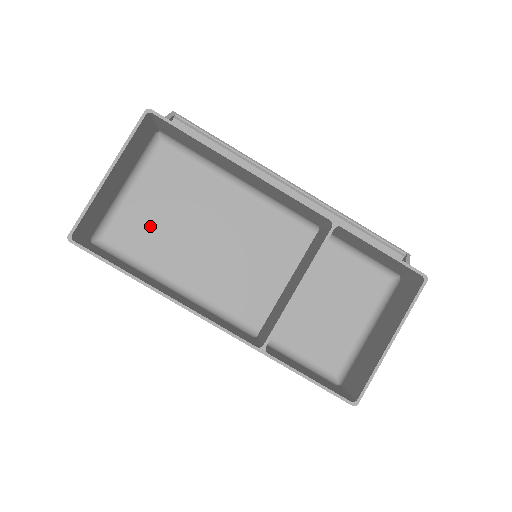
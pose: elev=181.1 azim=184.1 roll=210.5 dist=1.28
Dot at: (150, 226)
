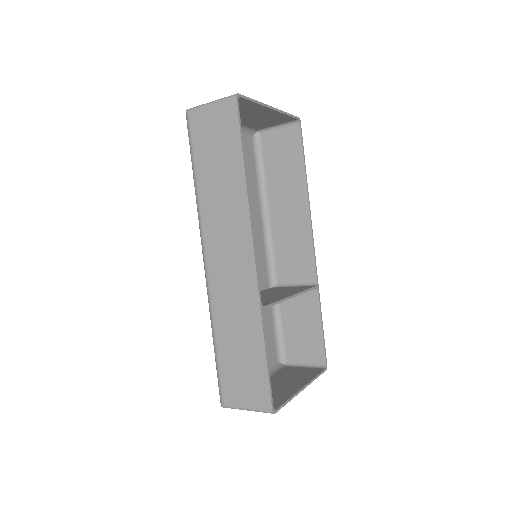
Dot at: occluded
